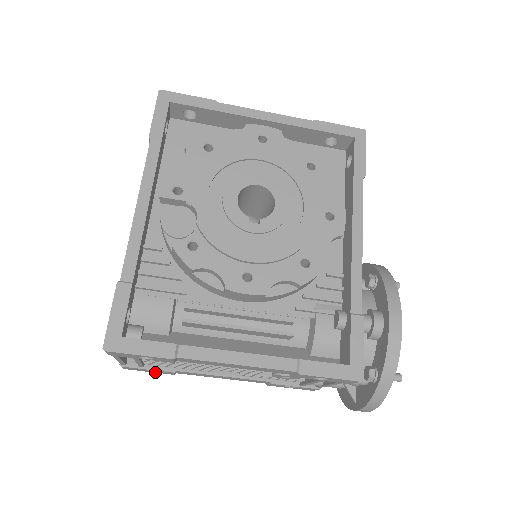
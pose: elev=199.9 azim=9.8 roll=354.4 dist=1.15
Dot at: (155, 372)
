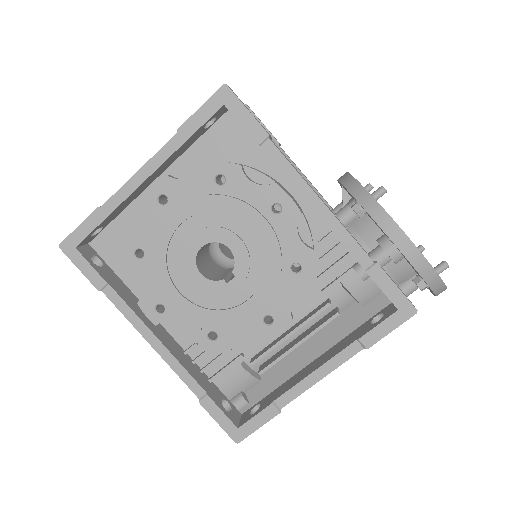
Dot at: occluded
